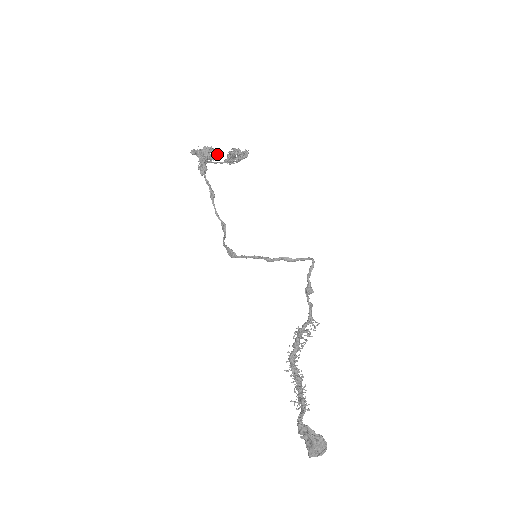
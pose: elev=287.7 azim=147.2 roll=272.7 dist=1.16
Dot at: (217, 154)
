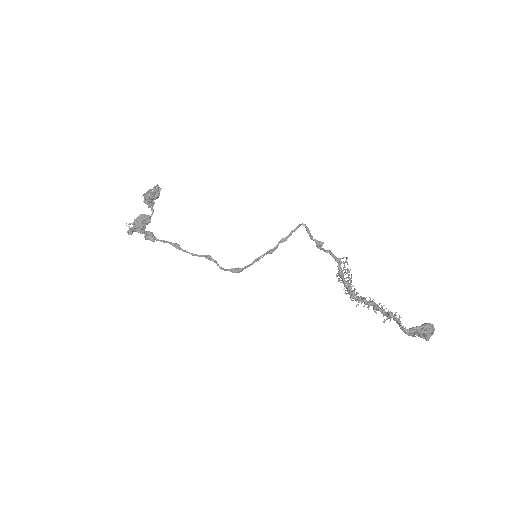
Dot at: (149, 216)
